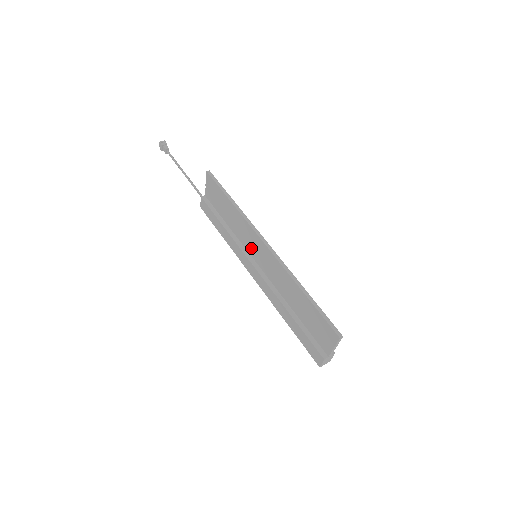
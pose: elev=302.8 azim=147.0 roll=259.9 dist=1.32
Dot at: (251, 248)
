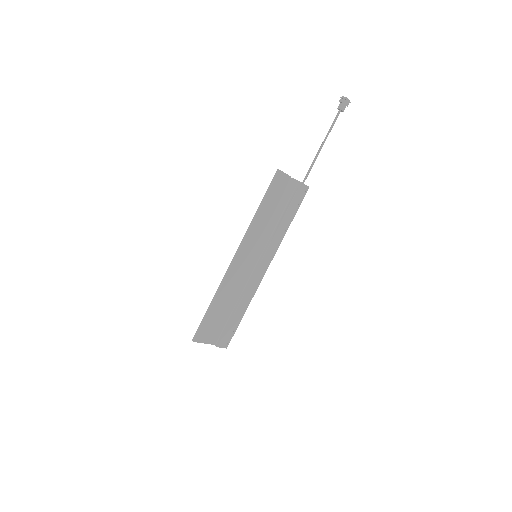
Dot at: (255, 249)
